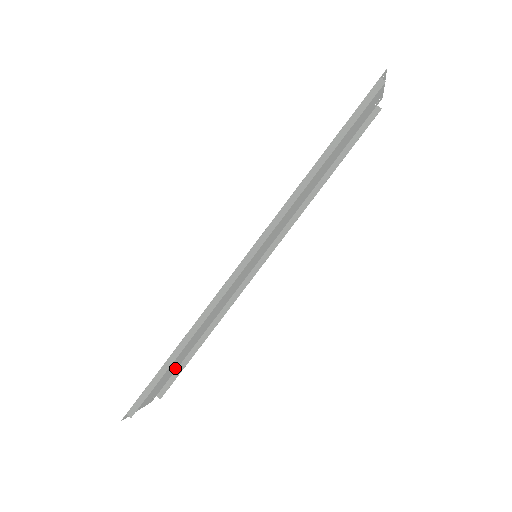
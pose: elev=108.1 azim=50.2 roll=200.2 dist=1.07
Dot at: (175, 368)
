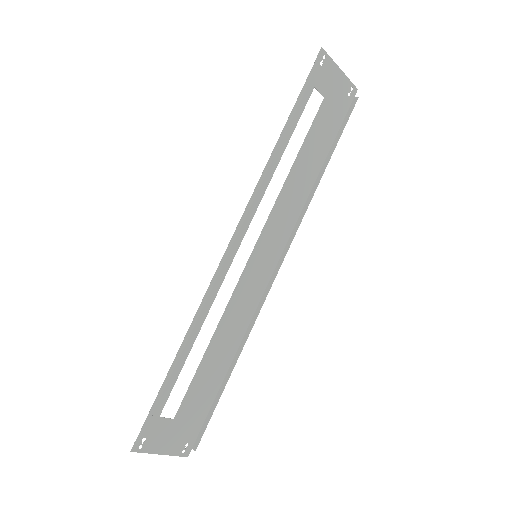
Dot at: (204, 407)
